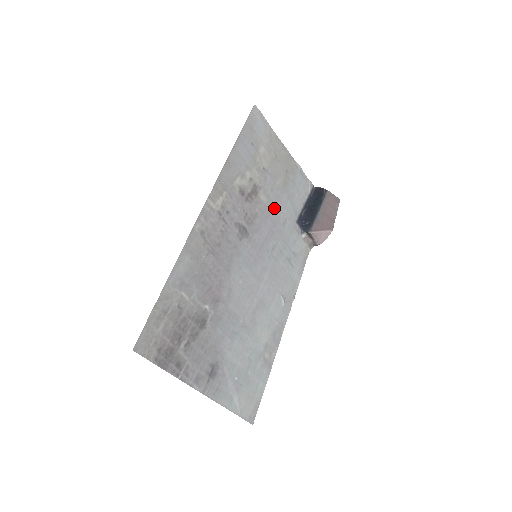
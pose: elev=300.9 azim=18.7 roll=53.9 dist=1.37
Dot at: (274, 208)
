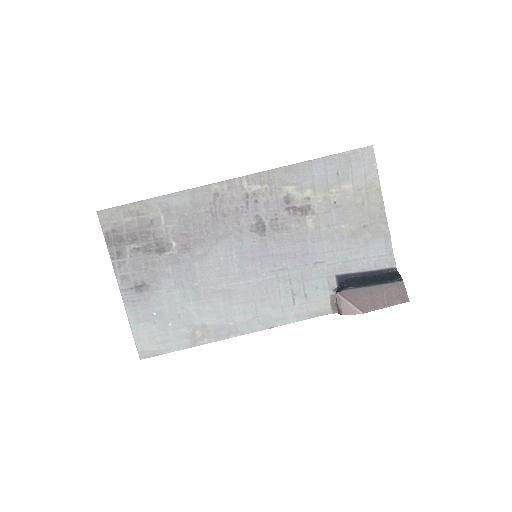
Dot at: (317, 241)
